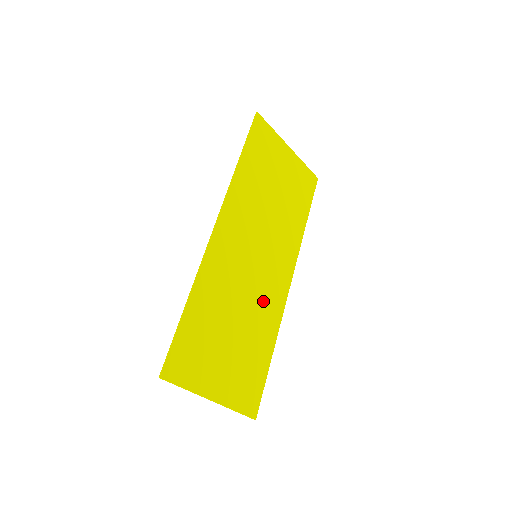
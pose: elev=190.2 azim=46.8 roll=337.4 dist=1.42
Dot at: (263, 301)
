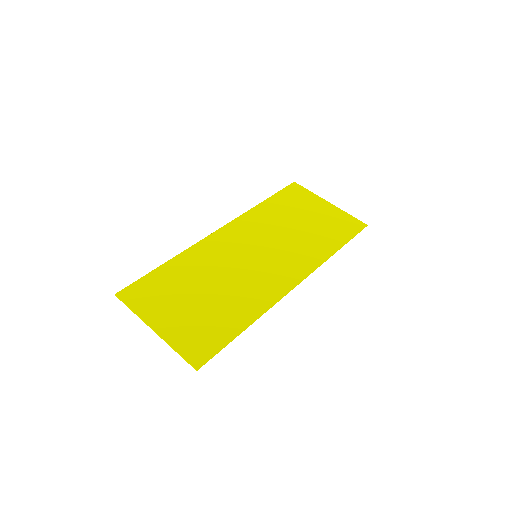
Dot at: (251, 286)
